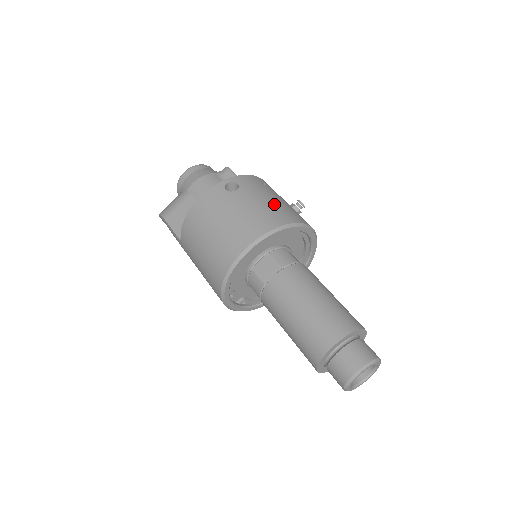
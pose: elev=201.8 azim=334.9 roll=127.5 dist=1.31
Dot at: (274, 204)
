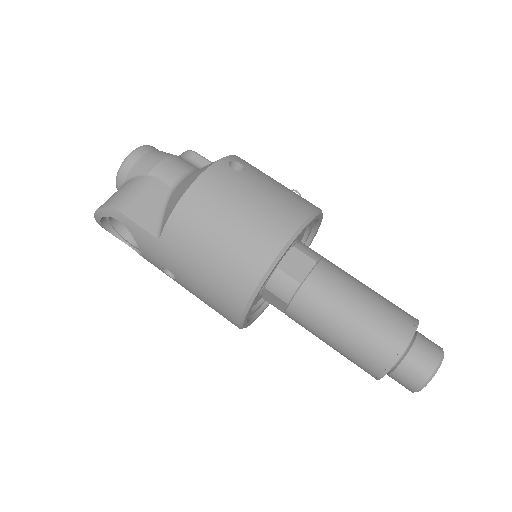
Dot at: (289, 189)
